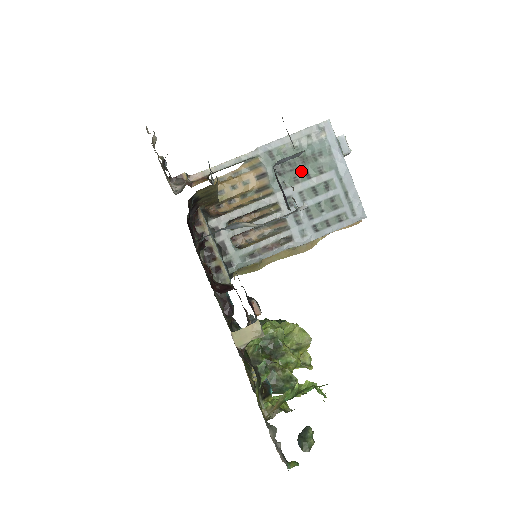
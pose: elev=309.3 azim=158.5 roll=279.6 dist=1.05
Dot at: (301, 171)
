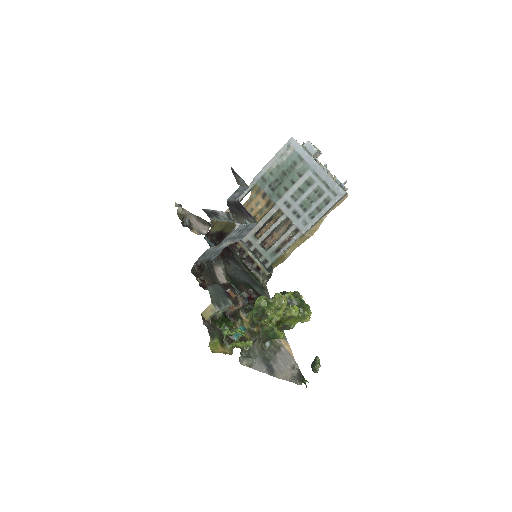
Dot at: (287, 181)
